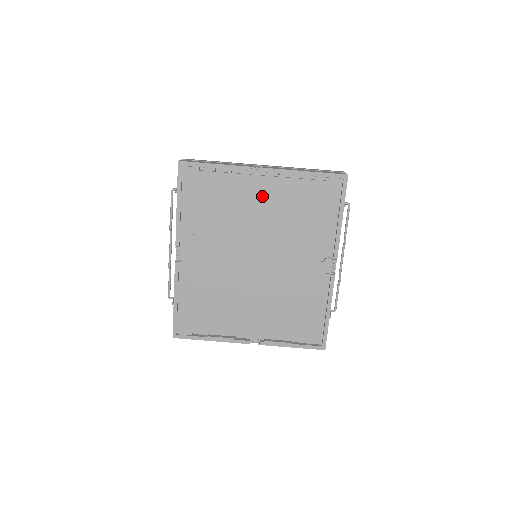
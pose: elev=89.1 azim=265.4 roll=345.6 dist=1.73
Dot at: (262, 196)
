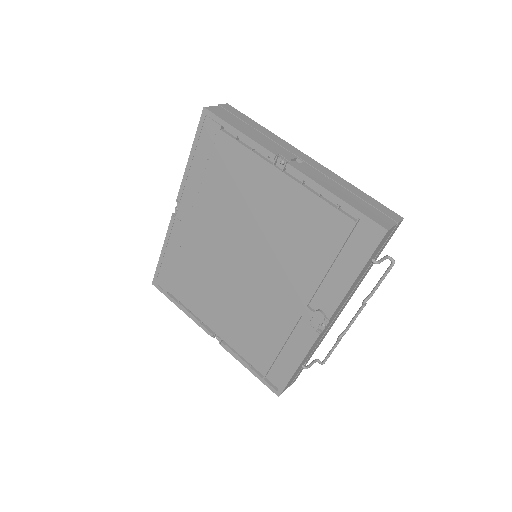
Dot at: (275, 197)
